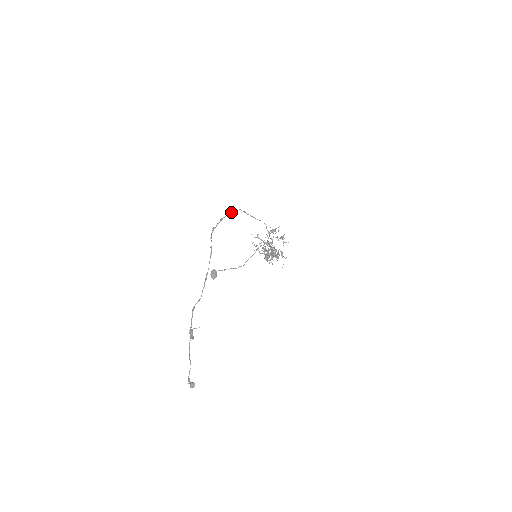
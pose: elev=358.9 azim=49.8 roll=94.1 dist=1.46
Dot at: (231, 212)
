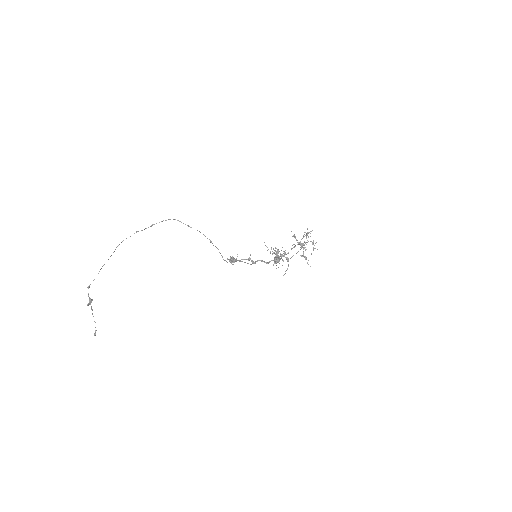
Dot at: (163, 220)
